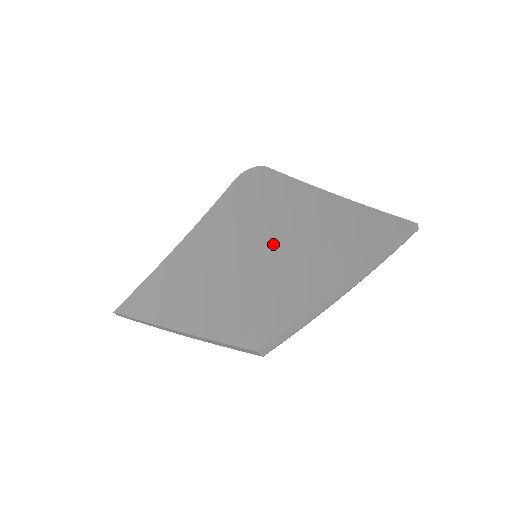
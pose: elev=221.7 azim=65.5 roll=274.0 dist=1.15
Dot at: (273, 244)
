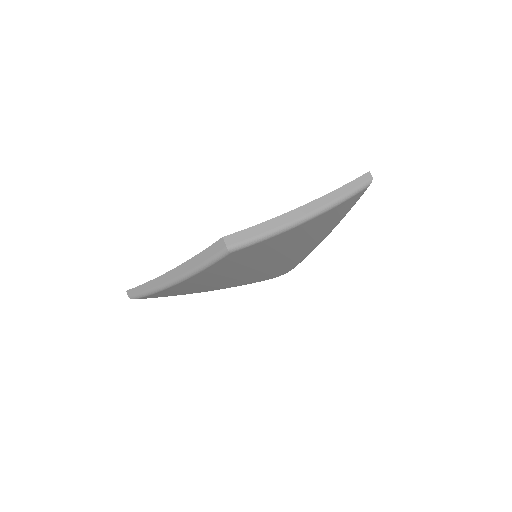
Dot at: occluded
